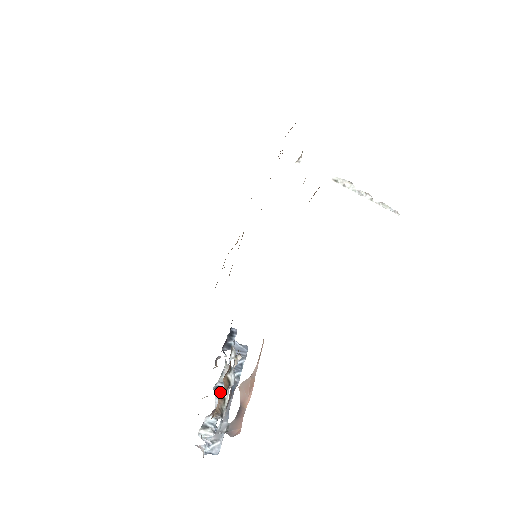
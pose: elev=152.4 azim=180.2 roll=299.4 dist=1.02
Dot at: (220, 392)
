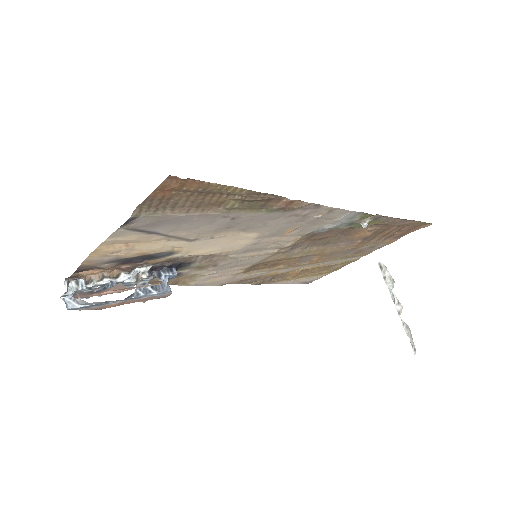
Dot at: (104, 273)
